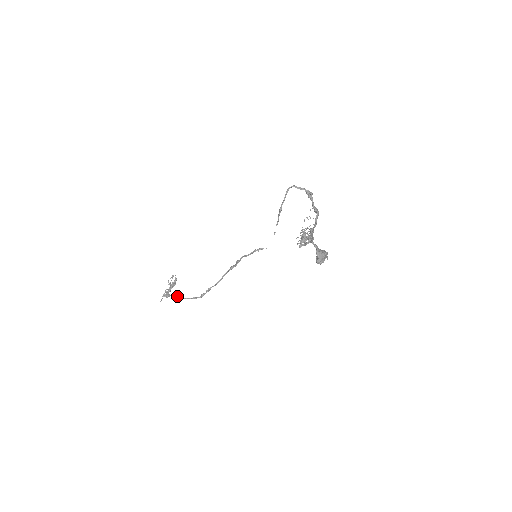
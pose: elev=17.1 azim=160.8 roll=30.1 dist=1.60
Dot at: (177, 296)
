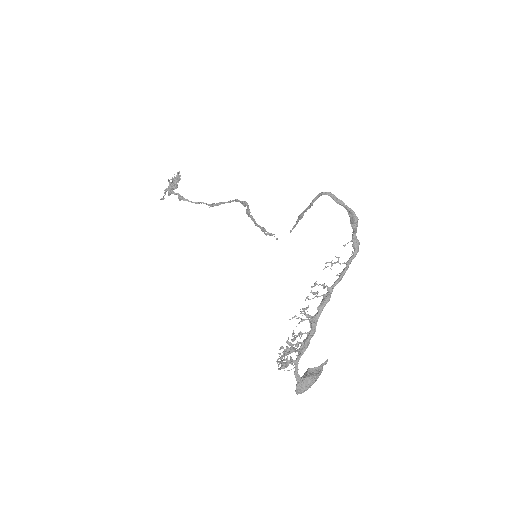
Dot at: (181, 198)
